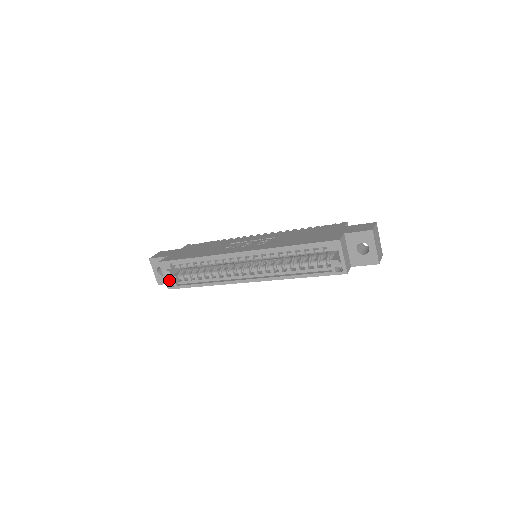
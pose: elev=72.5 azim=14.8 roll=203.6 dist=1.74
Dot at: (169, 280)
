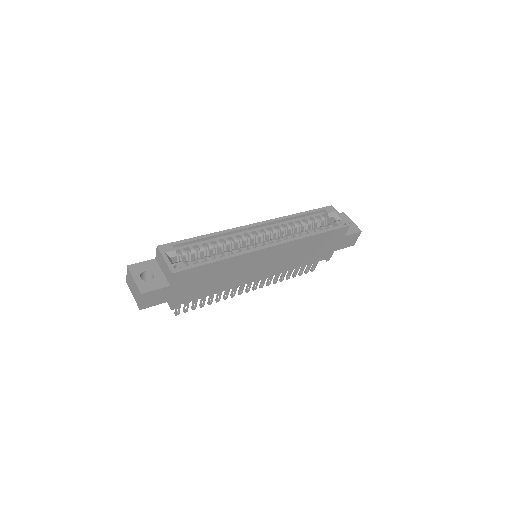
Dot at: (173, 263)
